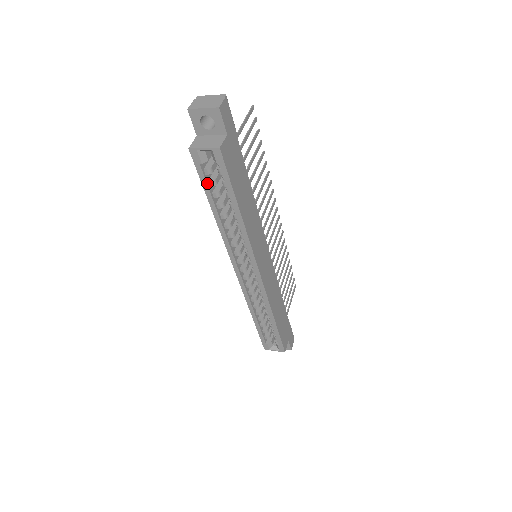
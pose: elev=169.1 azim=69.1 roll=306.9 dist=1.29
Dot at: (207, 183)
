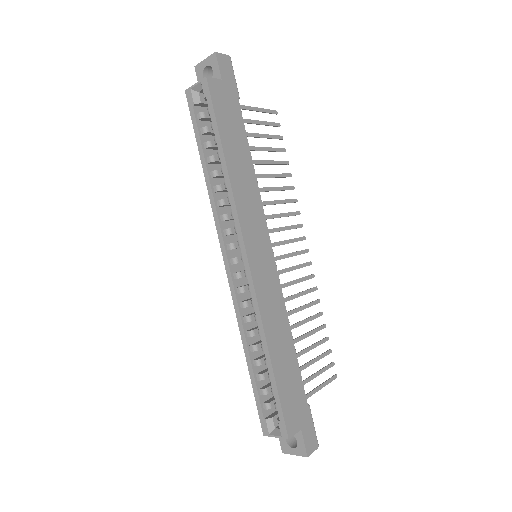
Dot at: (198, 129)
